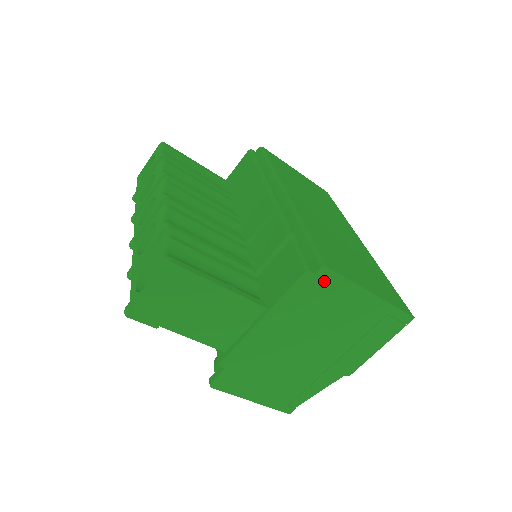
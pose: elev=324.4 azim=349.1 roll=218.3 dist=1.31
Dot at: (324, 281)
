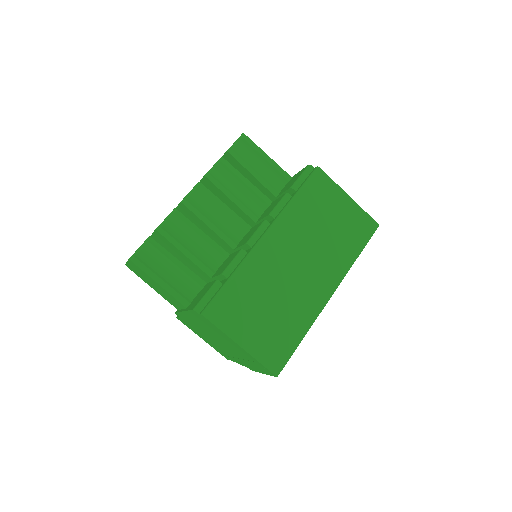
Dot at: (206, 320)
